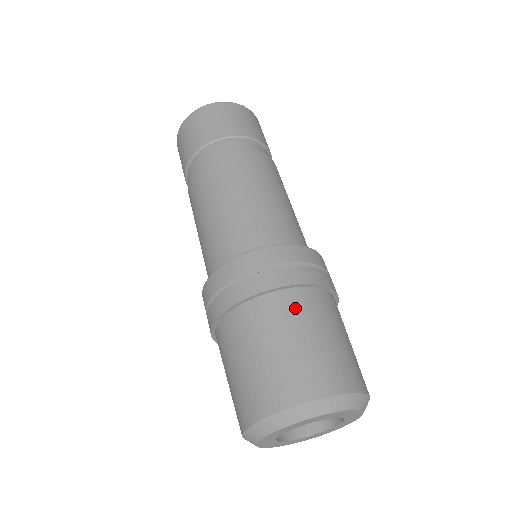
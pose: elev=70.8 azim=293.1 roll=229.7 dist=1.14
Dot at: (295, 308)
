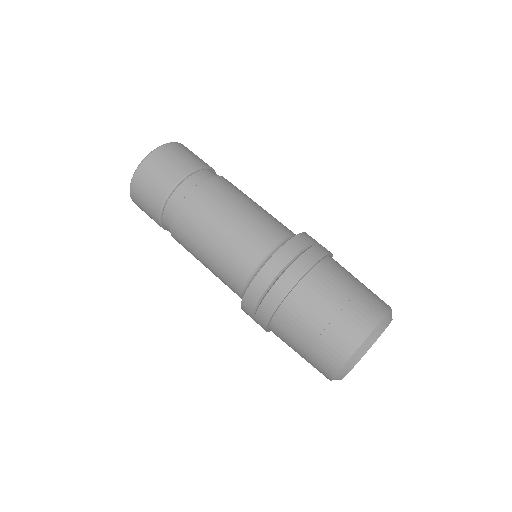
Dot at: (312, 293)
